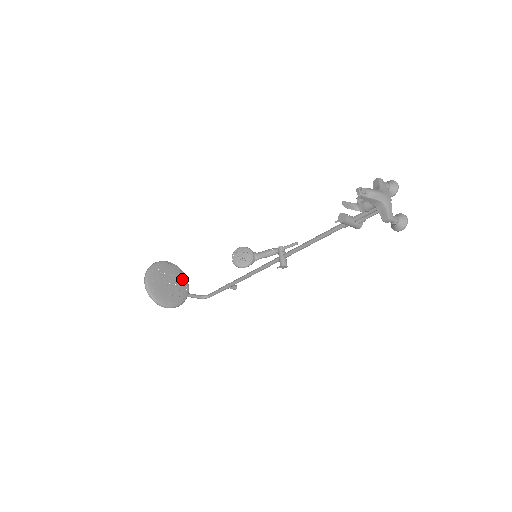
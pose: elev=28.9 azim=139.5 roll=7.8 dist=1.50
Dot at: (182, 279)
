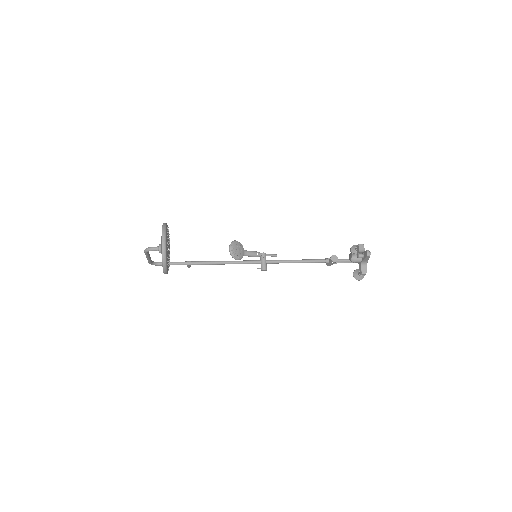
Dot at: occluded
